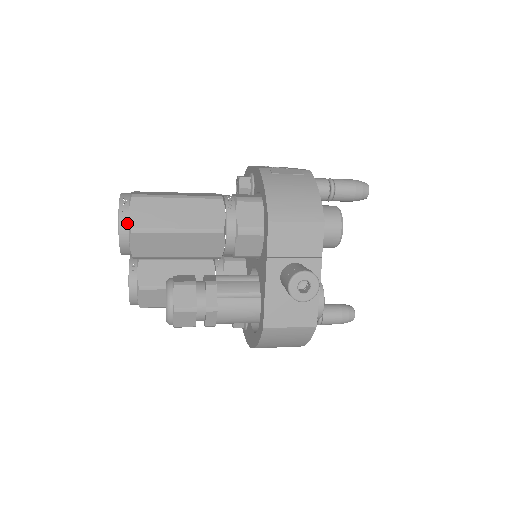
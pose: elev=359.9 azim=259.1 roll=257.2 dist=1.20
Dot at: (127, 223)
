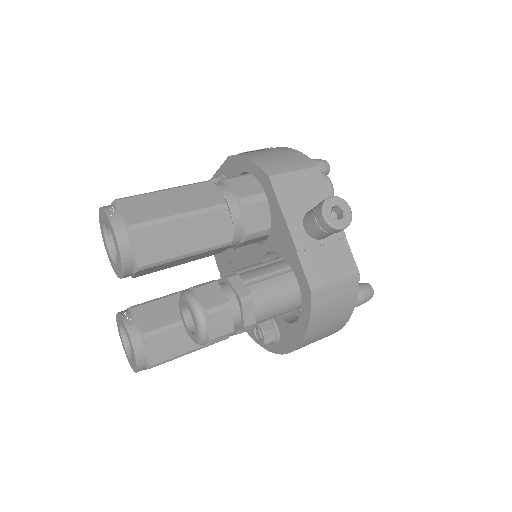
Dot at: (122, 224)
